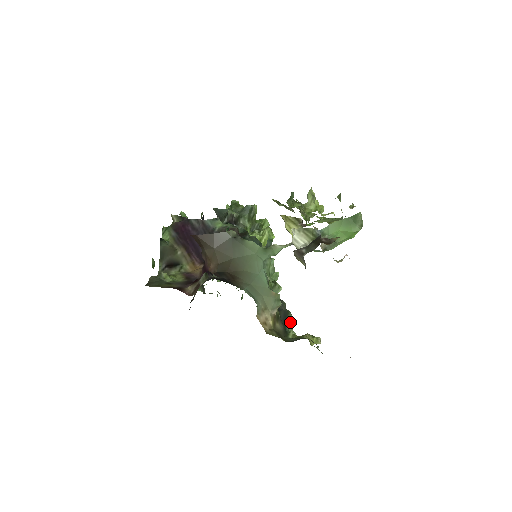
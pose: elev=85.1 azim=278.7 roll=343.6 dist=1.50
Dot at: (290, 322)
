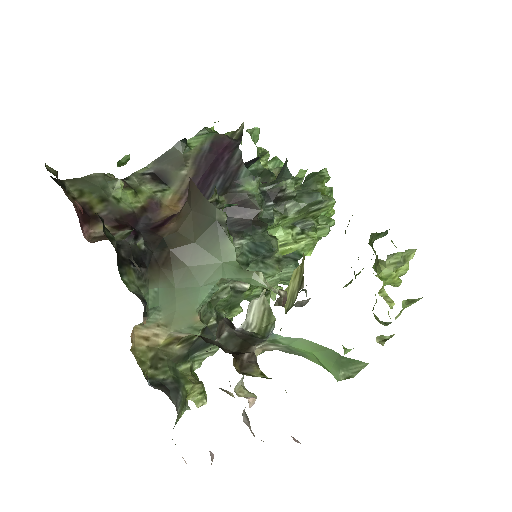
Dot at: (207, 352)
